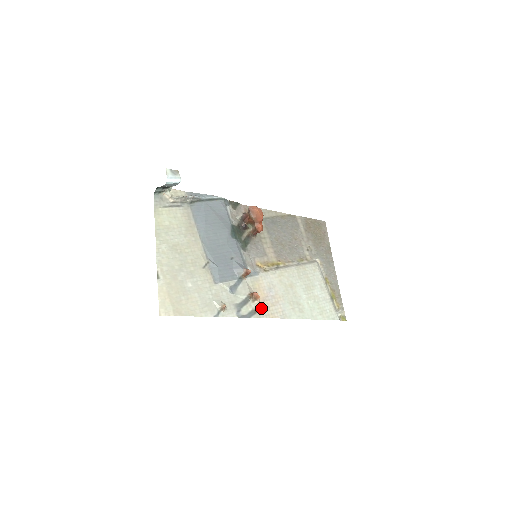
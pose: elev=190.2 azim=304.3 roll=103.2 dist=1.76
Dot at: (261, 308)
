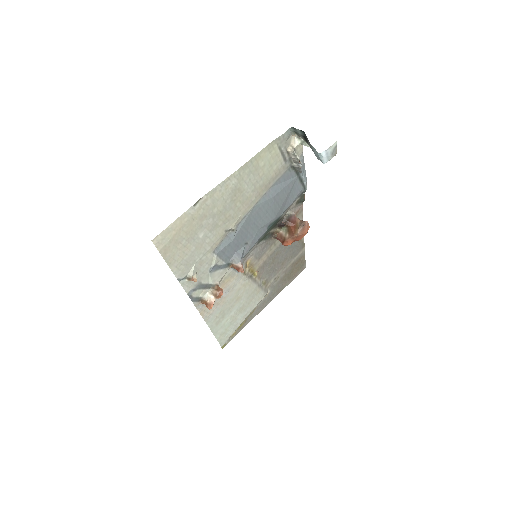
Dot at: (208, 306)
